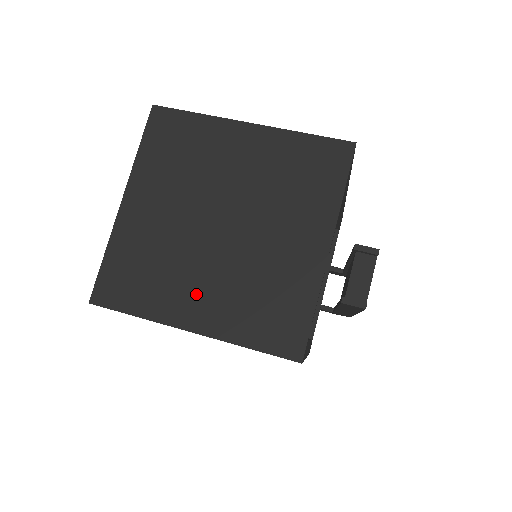
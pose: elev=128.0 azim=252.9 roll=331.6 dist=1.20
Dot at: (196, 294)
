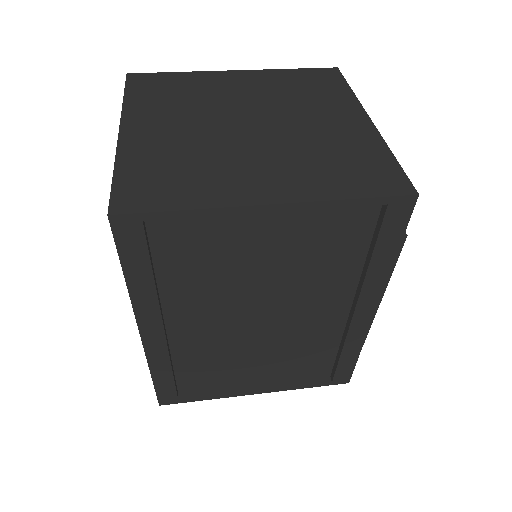
Dot at: (256, 174)
